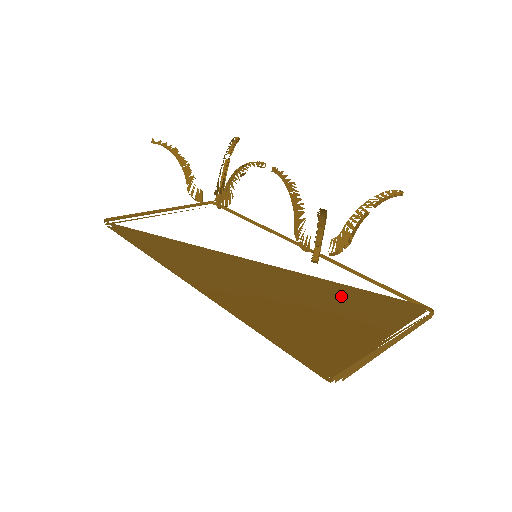
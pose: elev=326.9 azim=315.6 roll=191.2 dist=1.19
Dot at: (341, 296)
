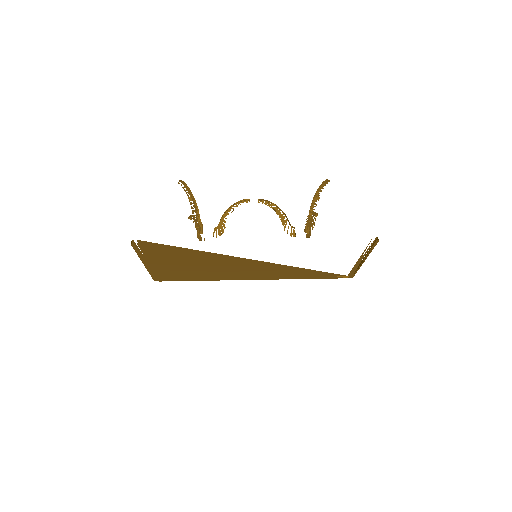
Dot at: occluded
